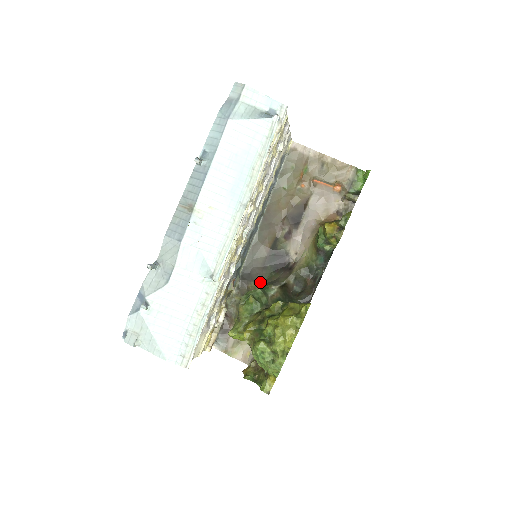
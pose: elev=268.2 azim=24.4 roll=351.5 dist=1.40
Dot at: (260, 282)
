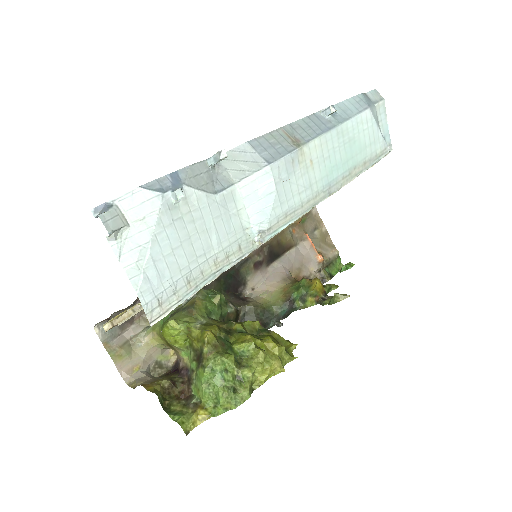
Dot at: occluded
